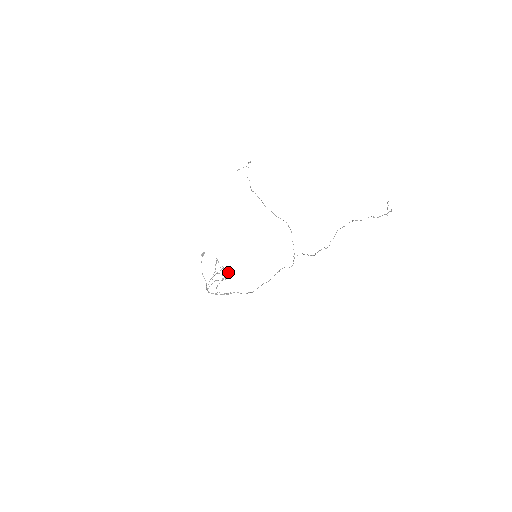
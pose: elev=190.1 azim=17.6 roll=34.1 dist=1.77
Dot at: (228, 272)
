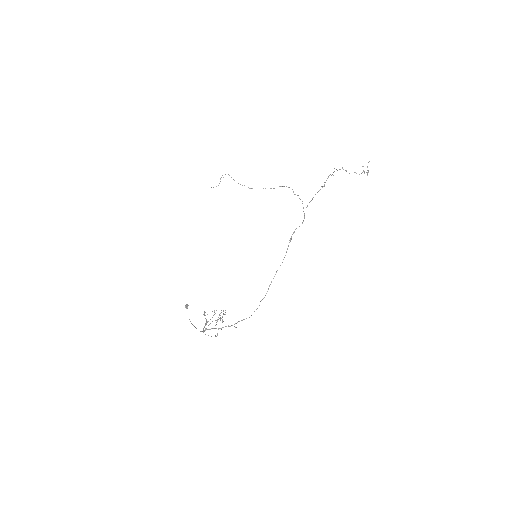
Dot at: occluded
